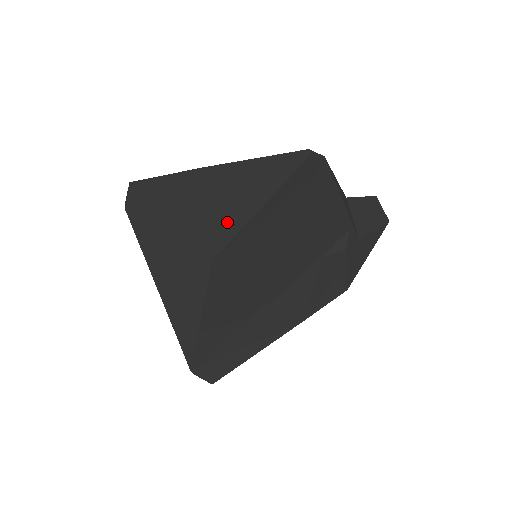
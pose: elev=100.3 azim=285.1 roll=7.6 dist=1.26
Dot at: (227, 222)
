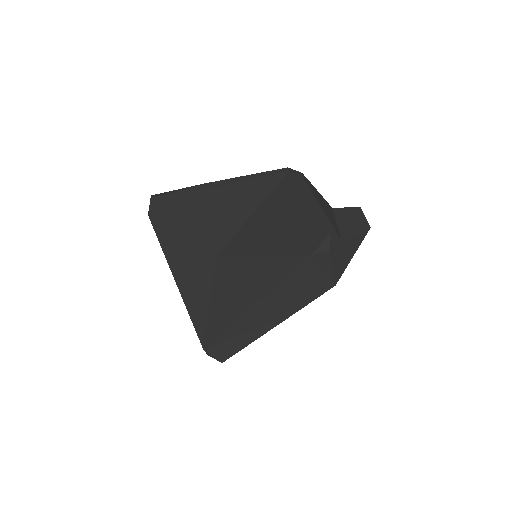
Dot at: (226, 225)
